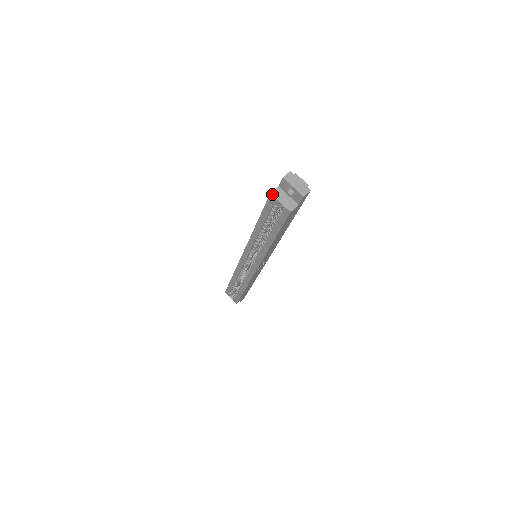
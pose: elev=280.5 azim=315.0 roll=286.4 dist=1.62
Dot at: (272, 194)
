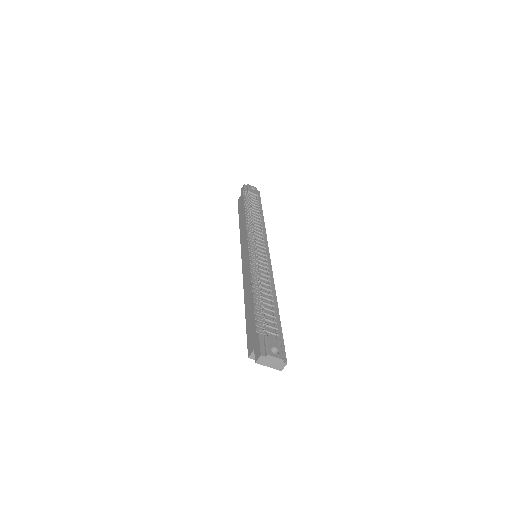
Dot at: (250, 358)
